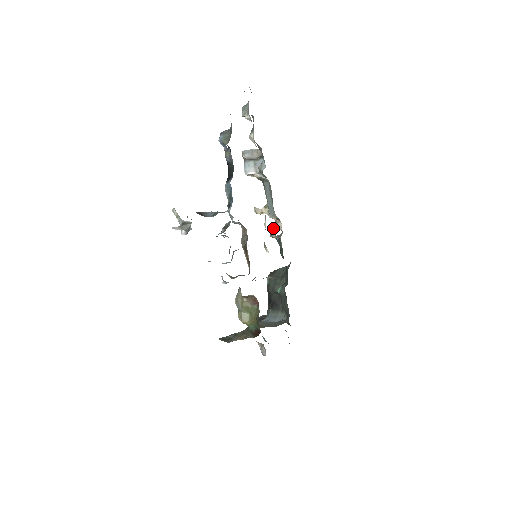
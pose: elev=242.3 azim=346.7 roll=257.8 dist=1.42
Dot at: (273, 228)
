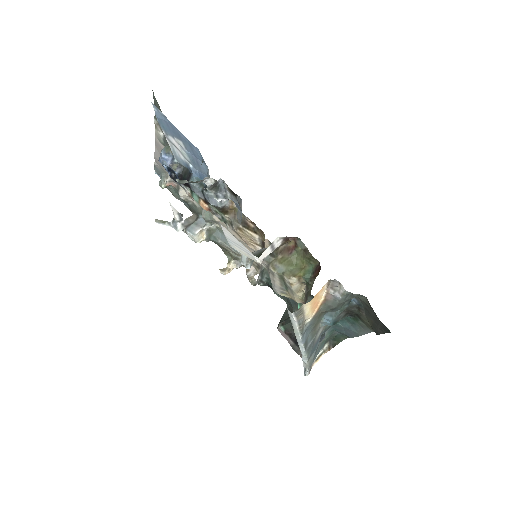
Dot at: (248, 276)
